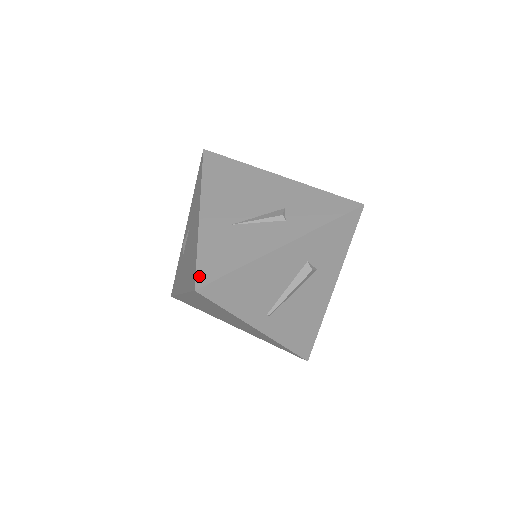
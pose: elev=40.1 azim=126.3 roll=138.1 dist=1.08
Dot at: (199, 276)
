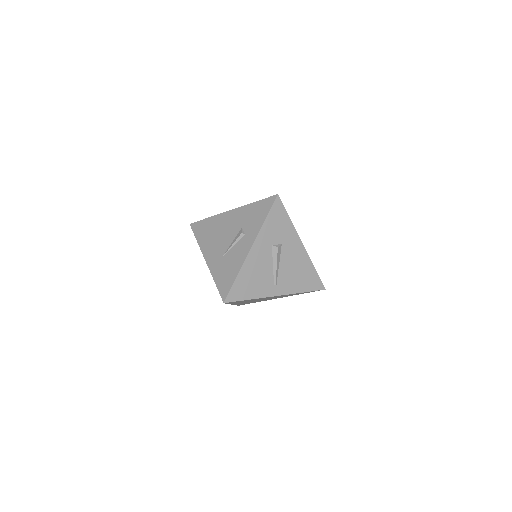
Dot at: (222, 295)
